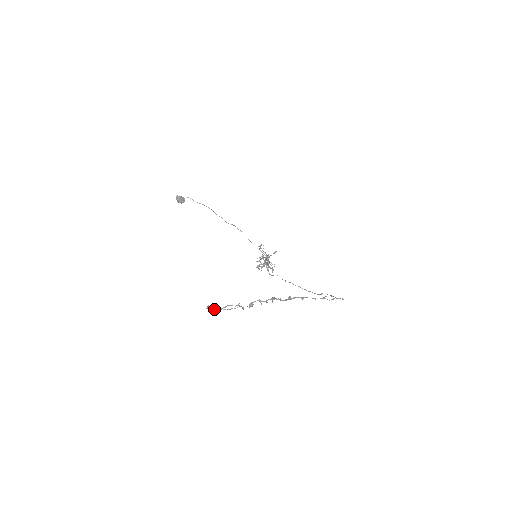
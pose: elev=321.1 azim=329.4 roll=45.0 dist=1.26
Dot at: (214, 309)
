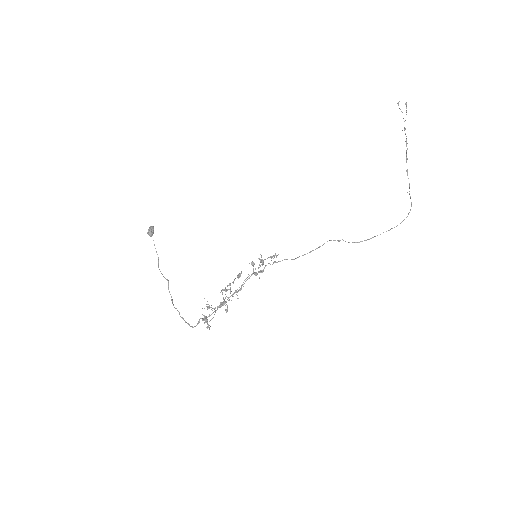
Dot at: (406, 103)
